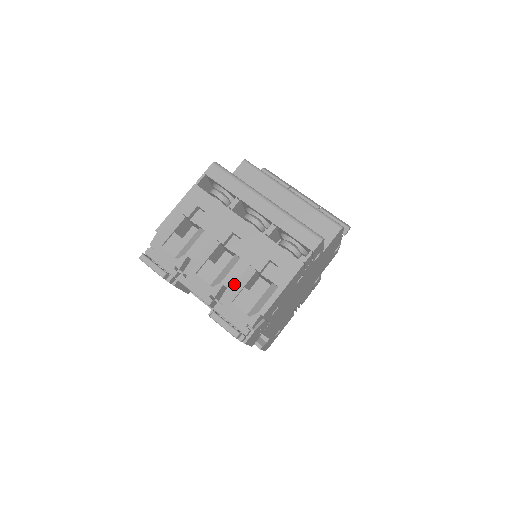
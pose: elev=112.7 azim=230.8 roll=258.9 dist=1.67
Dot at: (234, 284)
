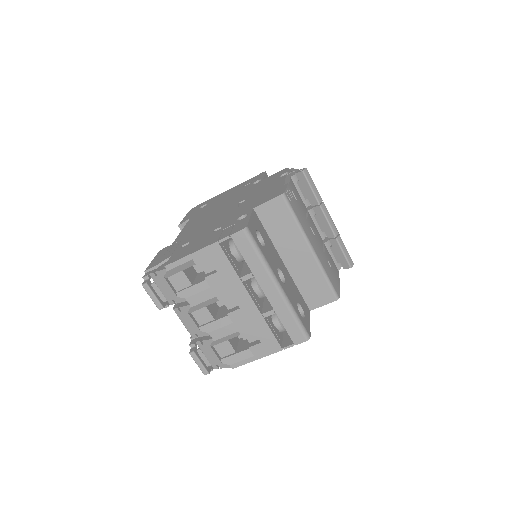
Dot at: (219, 339)
